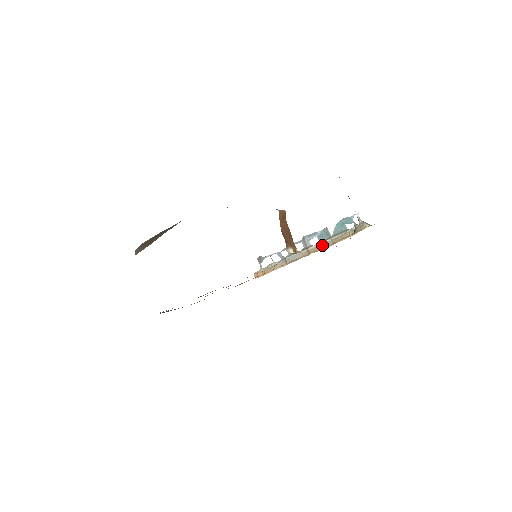
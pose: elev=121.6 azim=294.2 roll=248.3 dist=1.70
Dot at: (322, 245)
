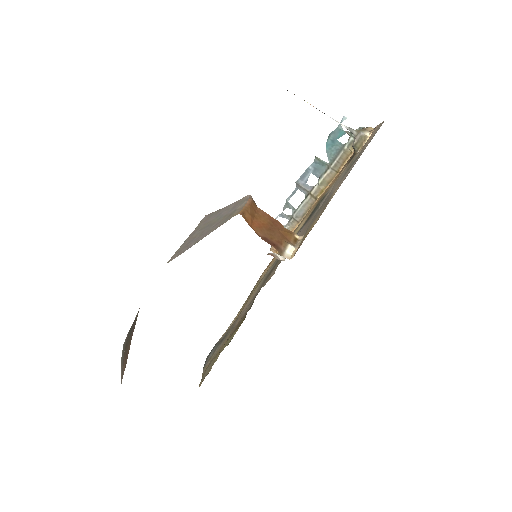
Dot at: (324, 181)
